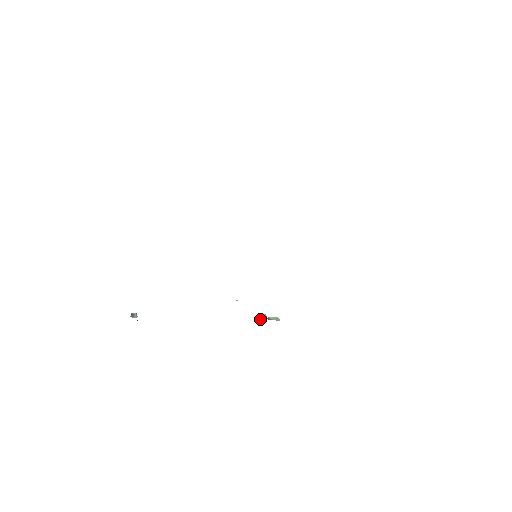
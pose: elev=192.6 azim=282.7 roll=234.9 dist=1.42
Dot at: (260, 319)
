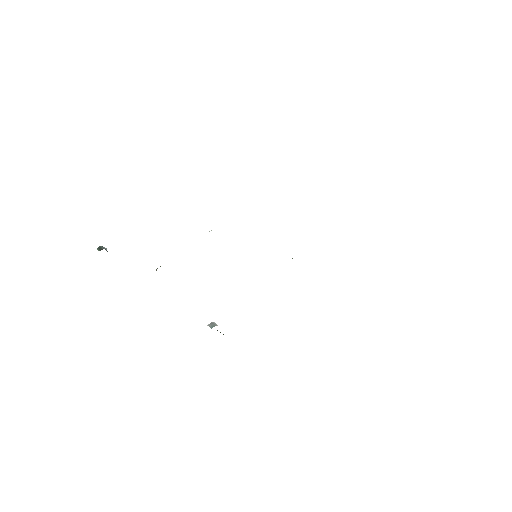
Dot at: (212, 327)
